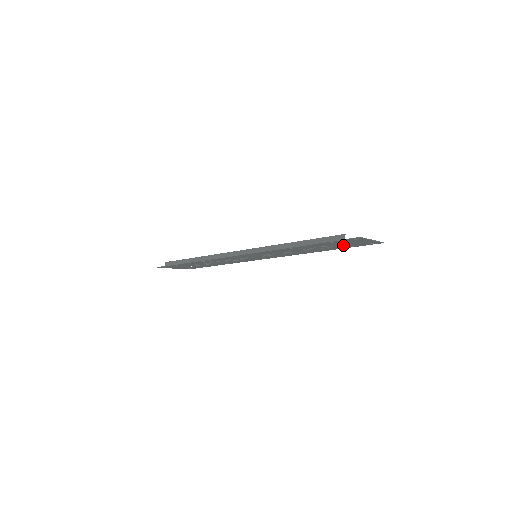
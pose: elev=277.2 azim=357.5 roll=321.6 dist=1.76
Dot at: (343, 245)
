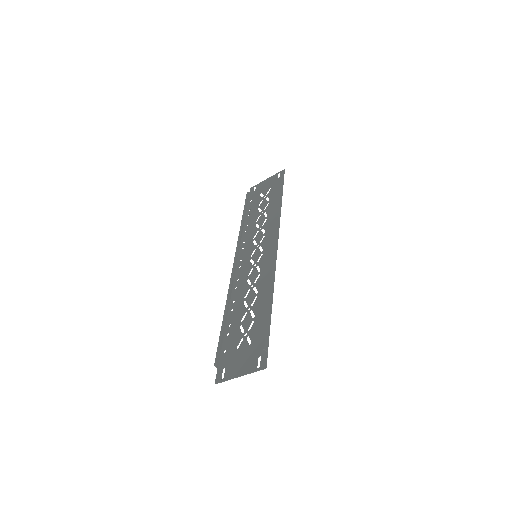
Dot at: (250, 339)
